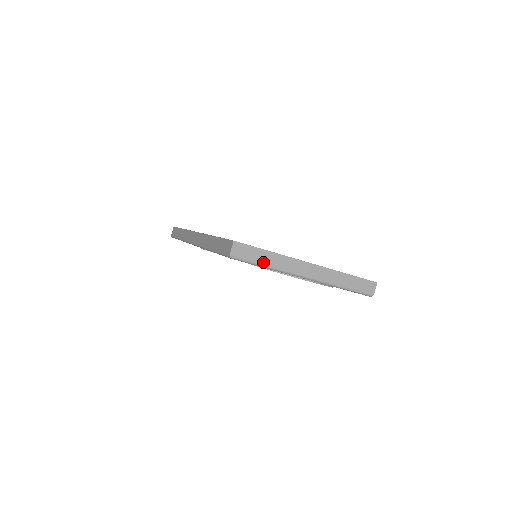
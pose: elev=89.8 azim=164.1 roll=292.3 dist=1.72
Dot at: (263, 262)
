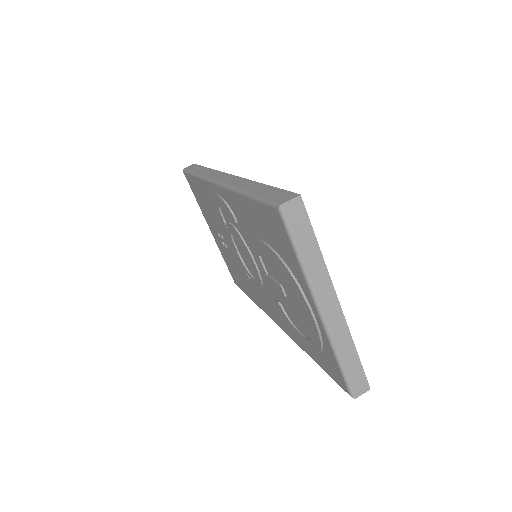
Dot at: (302, 249)
